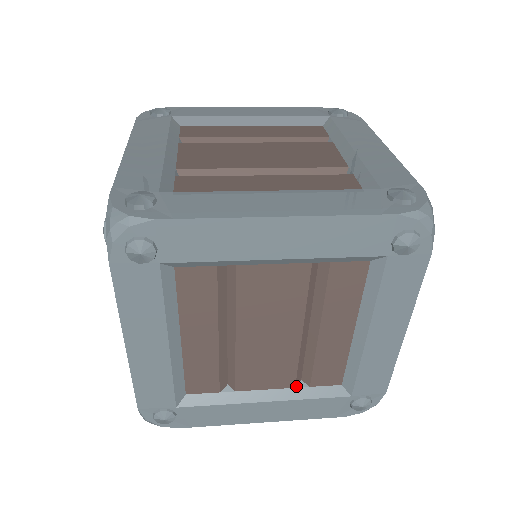
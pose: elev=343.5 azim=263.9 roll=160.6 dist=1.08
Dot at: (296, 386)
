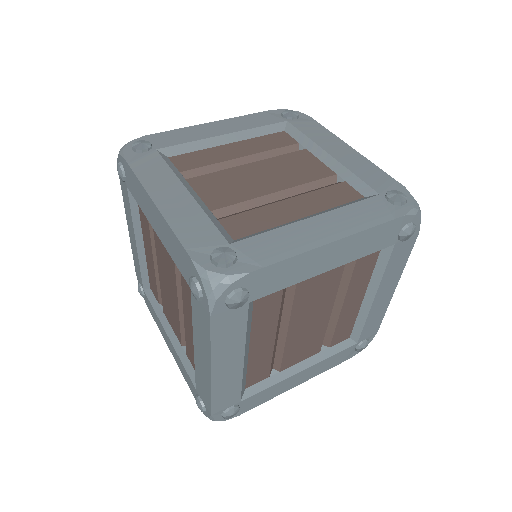
Dot at: (320, 351)
